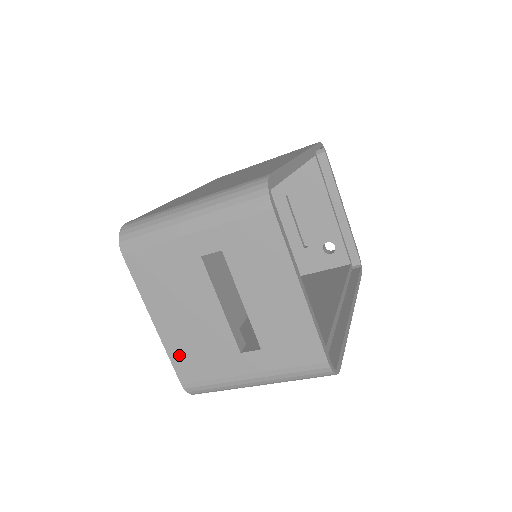
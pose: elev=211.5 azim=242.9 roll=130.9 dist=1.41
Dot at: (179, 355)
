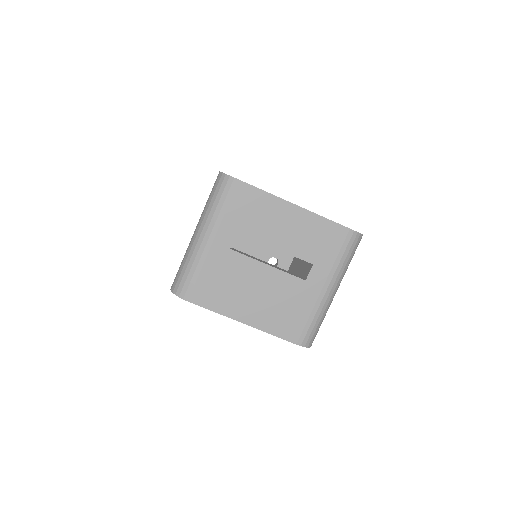
Dot at: (277, 326)
